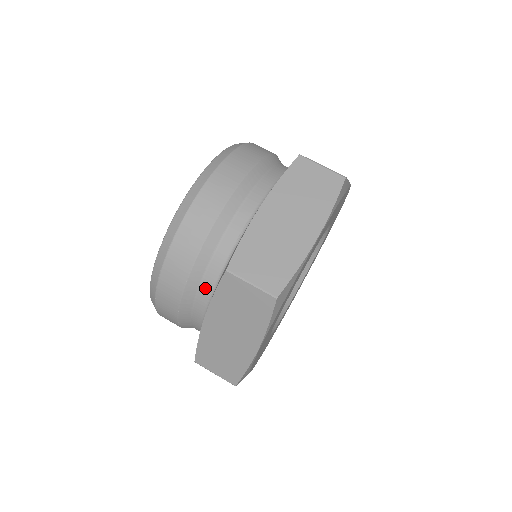
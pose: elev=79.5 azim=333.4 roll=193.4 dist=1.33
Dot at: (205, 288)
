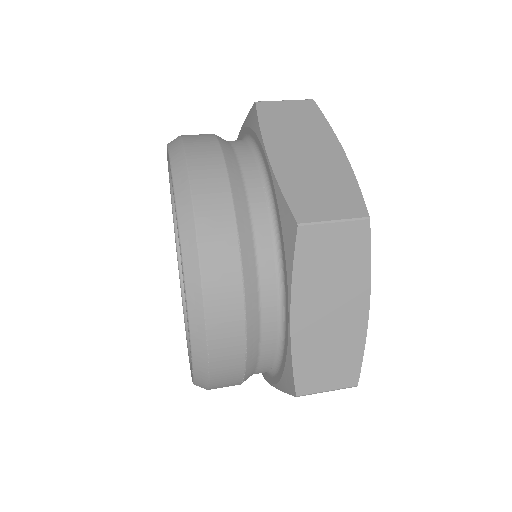
Dot at: (266, 285)
